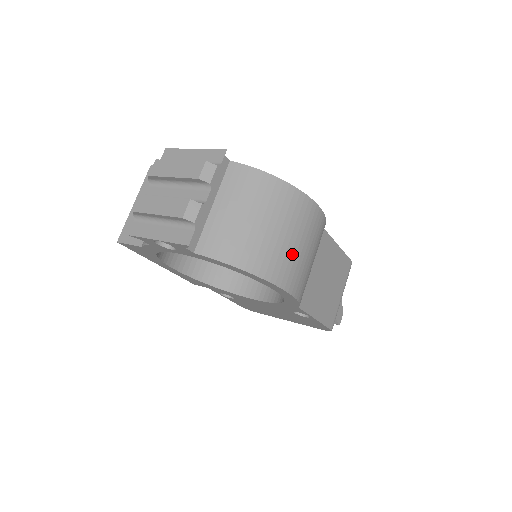
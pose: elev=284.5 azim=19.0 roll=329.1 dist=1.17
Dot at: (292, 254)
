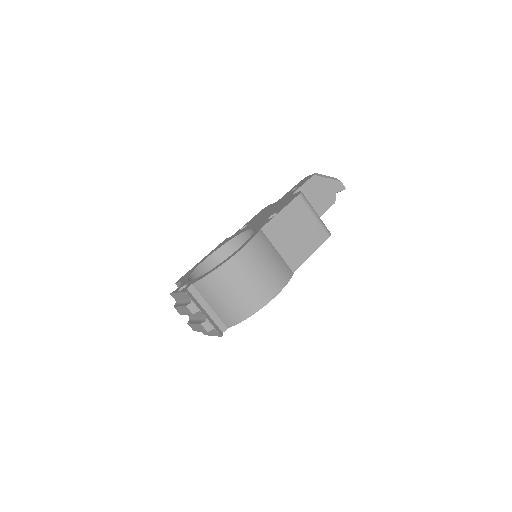
Dot at: (258, 284)
